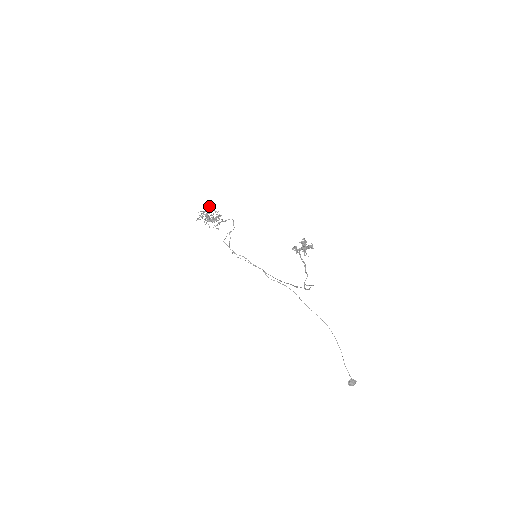
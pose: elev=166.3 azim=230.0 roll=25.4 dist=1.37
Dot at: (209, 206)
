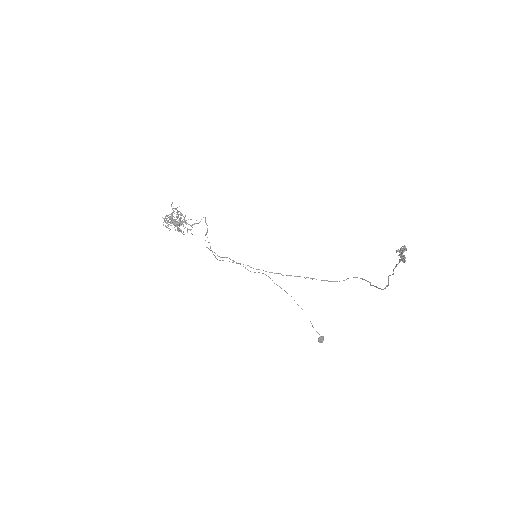
Dot at: occluded
